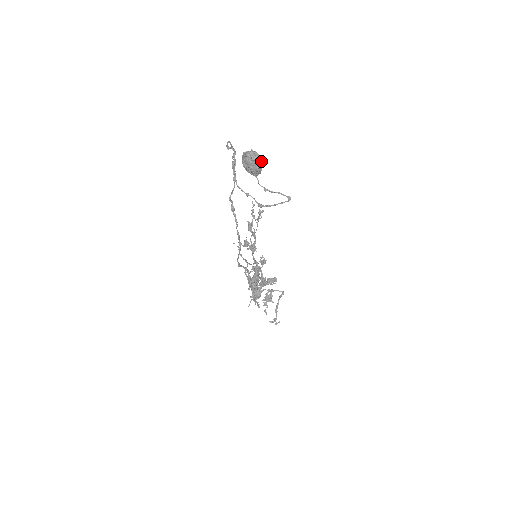
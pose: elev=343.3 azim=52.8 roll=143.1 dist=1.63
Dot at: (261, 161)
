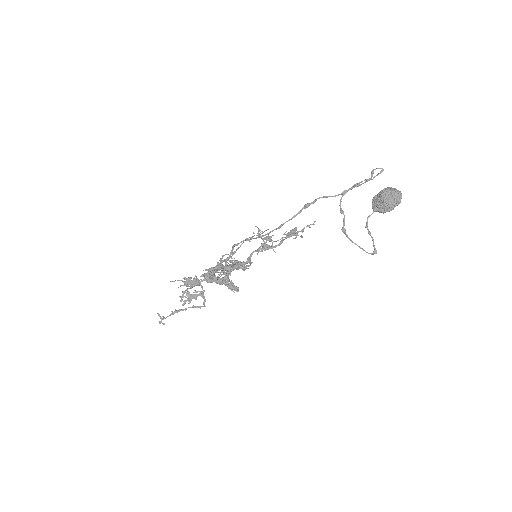
Dot at: occluded
